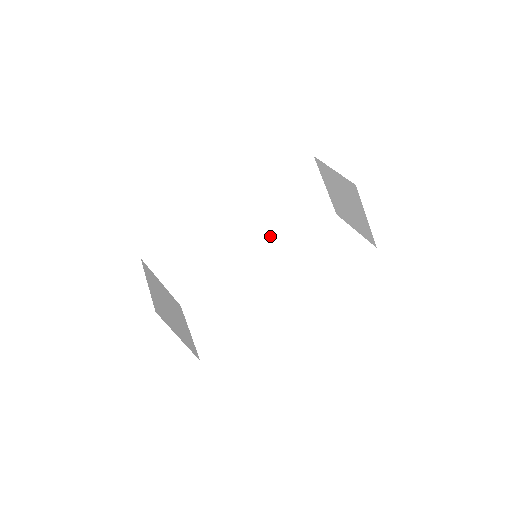
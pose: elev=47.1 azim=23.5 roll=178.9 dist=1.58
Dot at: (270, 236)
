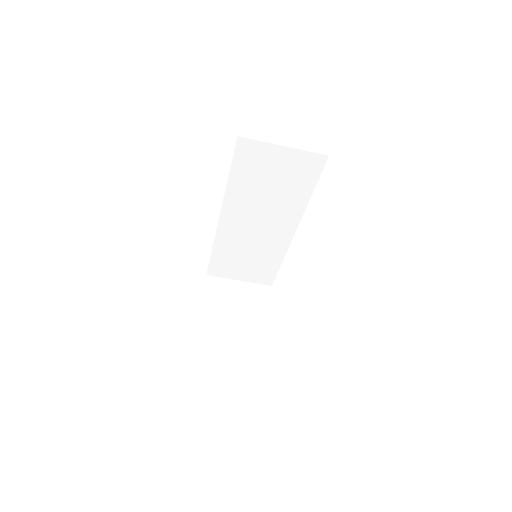
Dot at: (282, 212)
